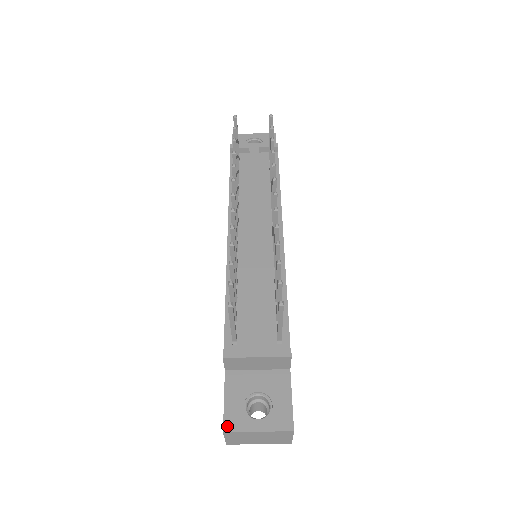
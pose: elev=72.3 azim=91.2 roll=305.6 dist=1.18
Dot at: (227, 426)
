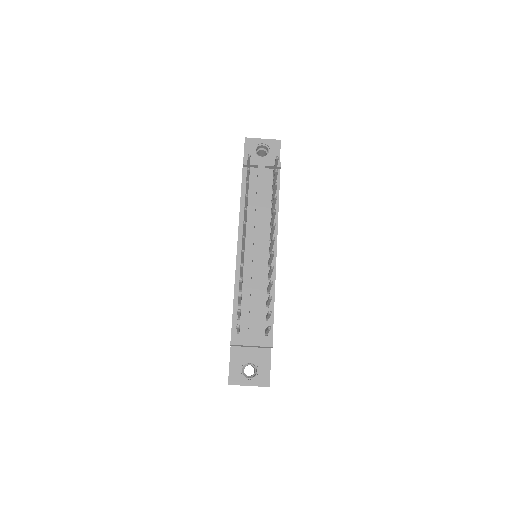
Dot at: (230, 381)
